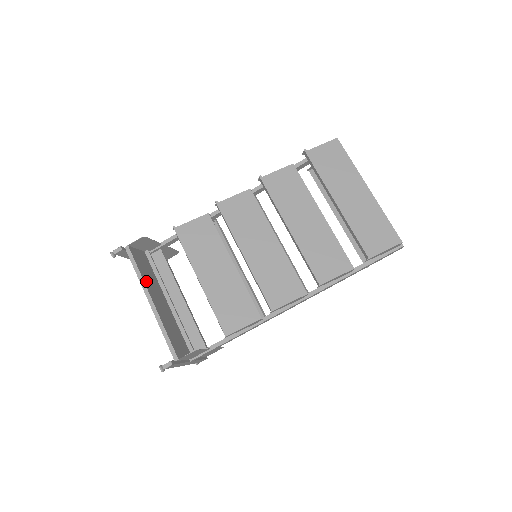
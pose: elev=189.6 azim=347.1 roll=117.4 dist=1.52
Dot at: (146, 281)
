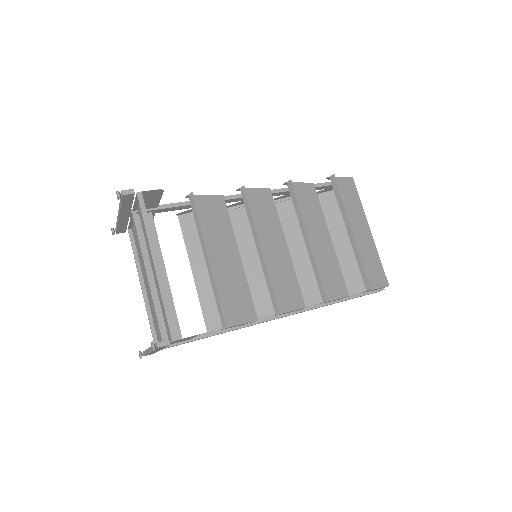
Dot at: (152, 240)
